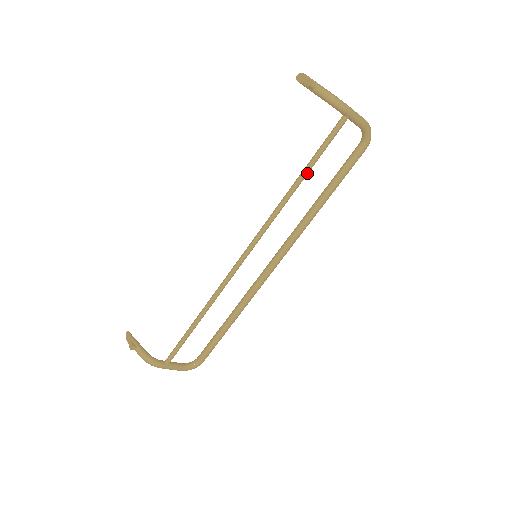
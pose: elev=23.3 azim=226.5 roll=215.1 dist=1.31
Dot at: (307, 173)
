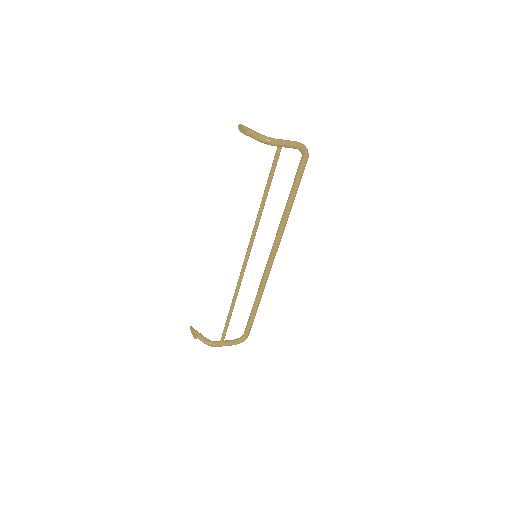
Dot at: (267, 192)
